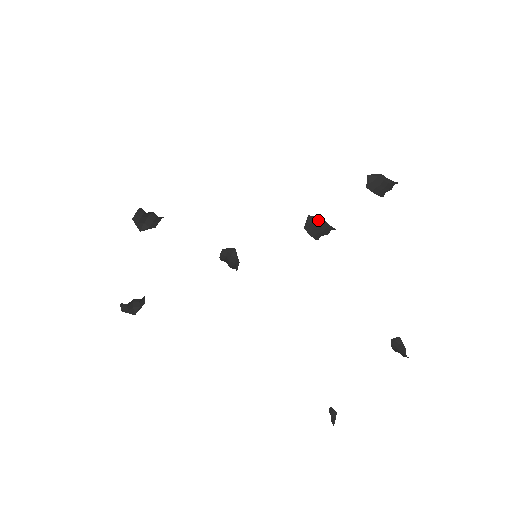
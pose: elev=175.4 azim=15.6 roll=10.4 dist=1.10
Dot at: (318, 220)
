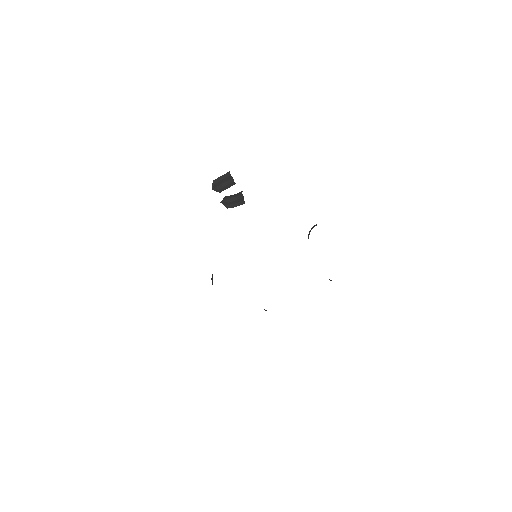
Dot at: occluded
